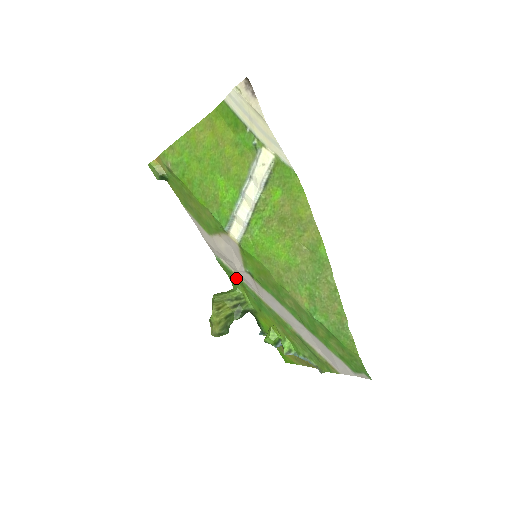
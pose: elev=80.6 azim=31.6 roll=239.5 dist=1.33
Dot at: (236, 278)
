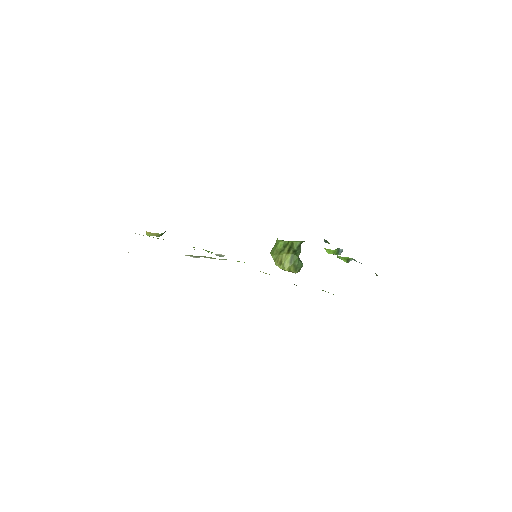
Dot at: occluded
